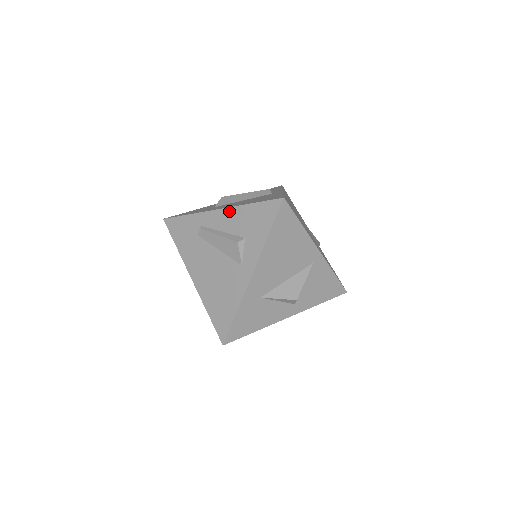
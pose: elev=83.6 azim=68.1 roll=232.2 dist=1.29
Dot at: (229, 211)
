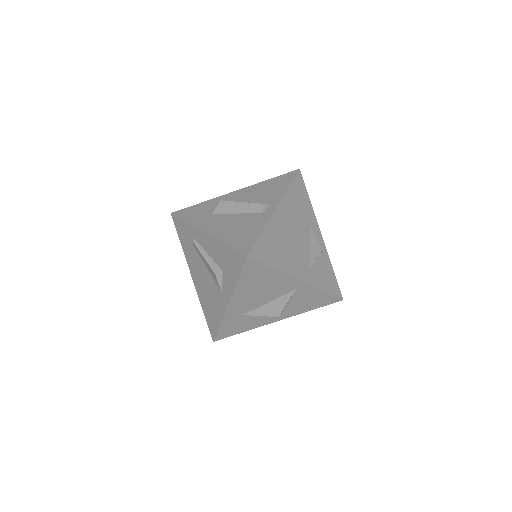
Dot at: (211, 240)
